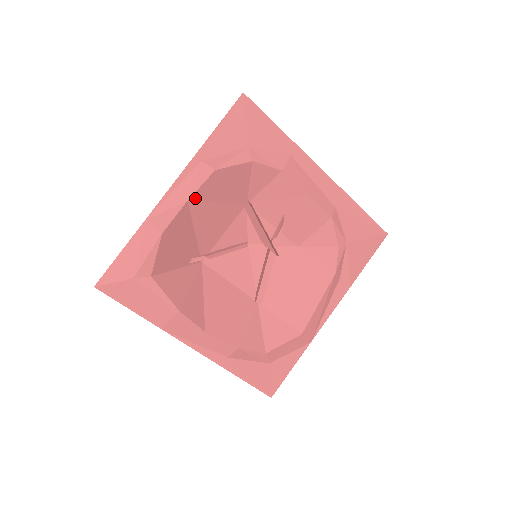
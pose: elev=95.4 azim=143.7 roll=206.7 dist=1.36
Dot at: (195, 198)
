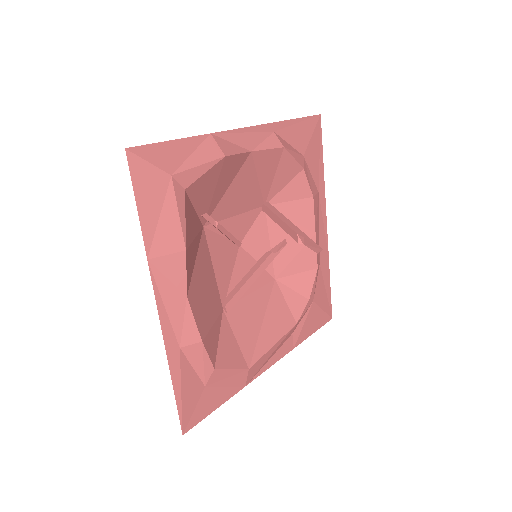
Dot at: (255, 156)
